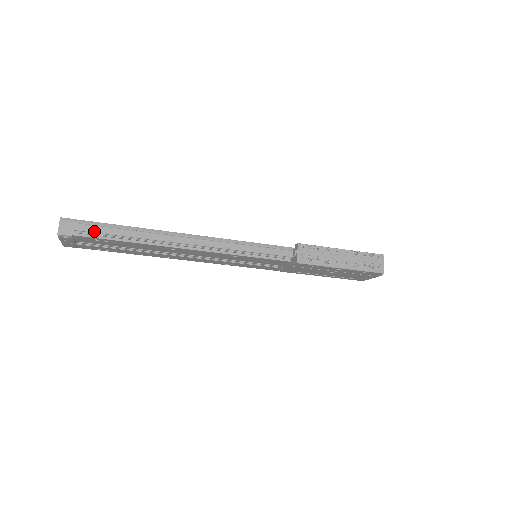
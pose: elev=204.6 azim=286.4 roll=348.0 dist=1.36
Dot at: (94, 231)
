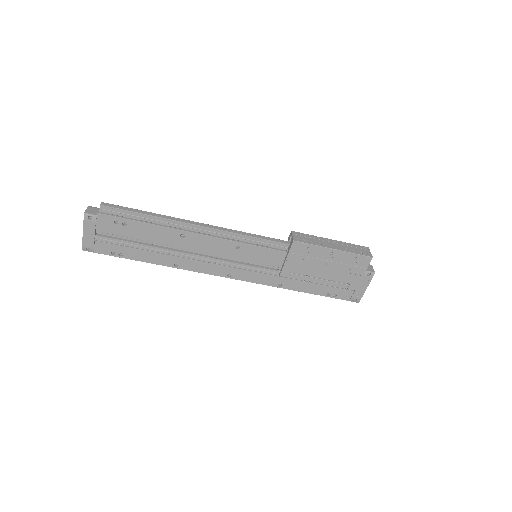
Dot at: (117, 208)
